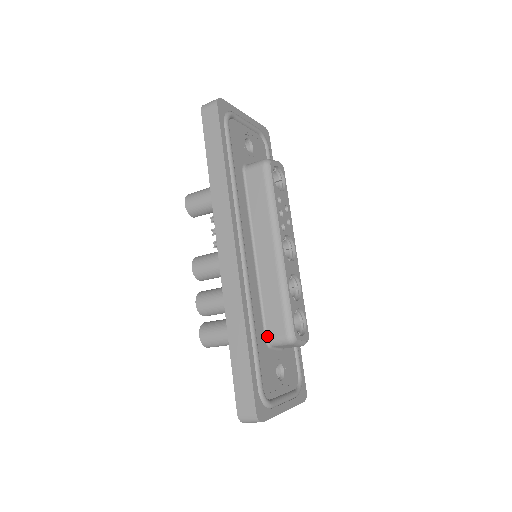
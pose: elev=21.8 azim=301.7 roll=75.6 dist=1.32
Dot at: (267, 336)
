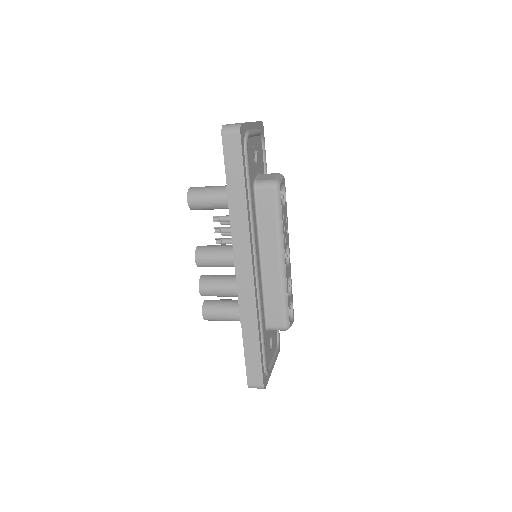
Dot at: (267, 325)
